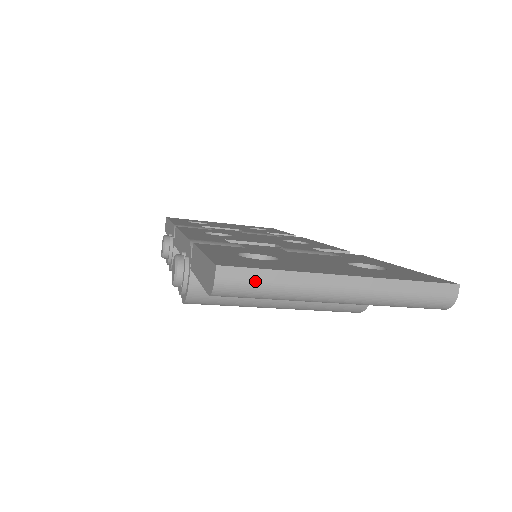
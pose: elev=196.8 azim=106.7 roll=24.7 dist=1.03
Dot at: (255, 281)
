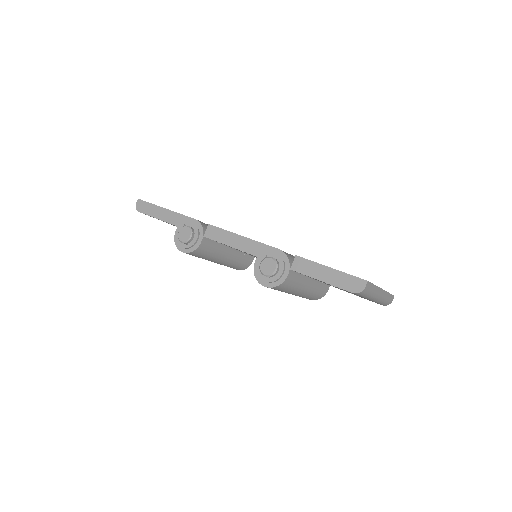
Dot at: (370, 289)
